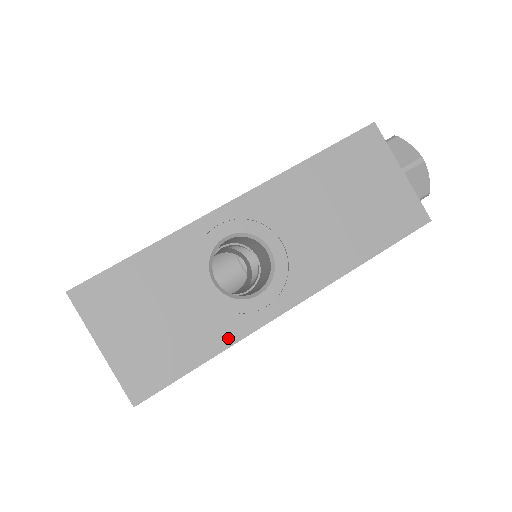
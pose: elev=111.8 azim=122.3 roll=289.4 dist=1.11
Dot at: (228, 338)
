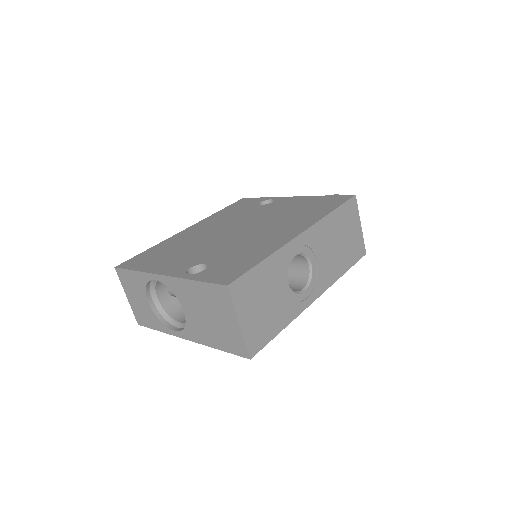
Dot at: (291, 317)
